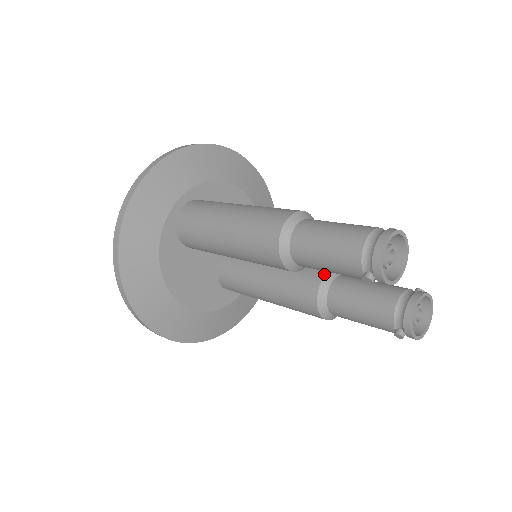
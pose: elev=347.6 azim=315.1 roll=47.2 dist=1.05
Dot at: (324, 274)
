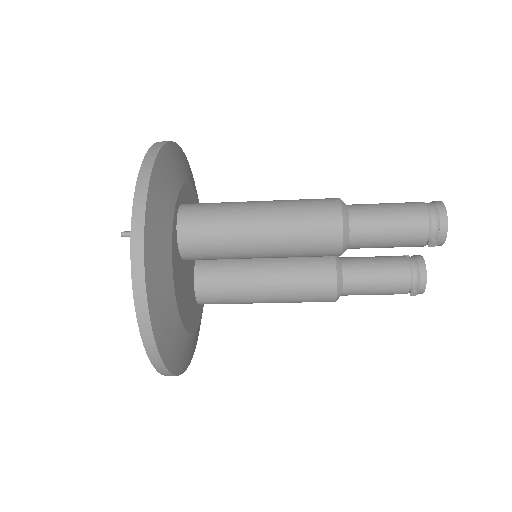
Dot at: (334, 258)
